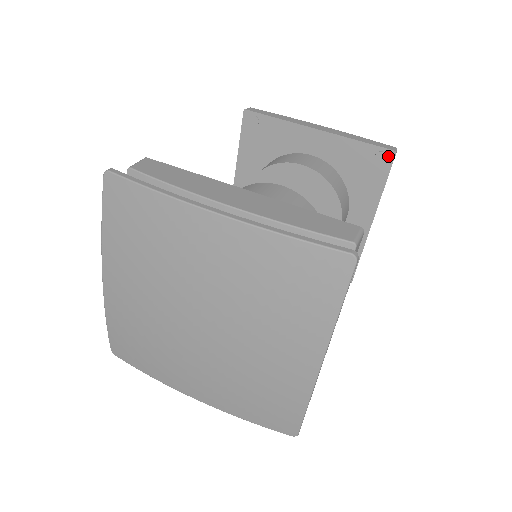
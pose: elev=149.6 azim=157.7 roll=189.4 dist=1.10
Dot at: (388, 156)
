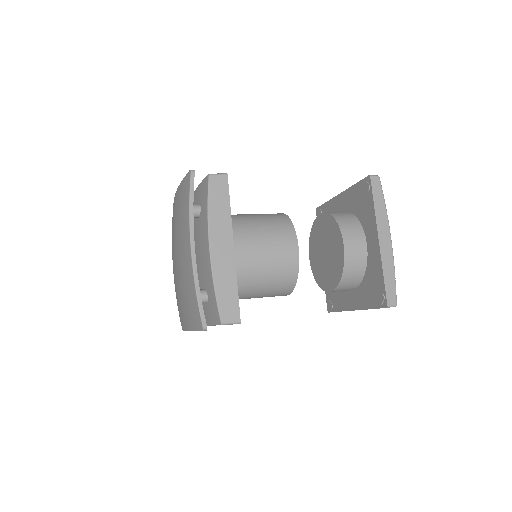
Dot at: (368, 182)
